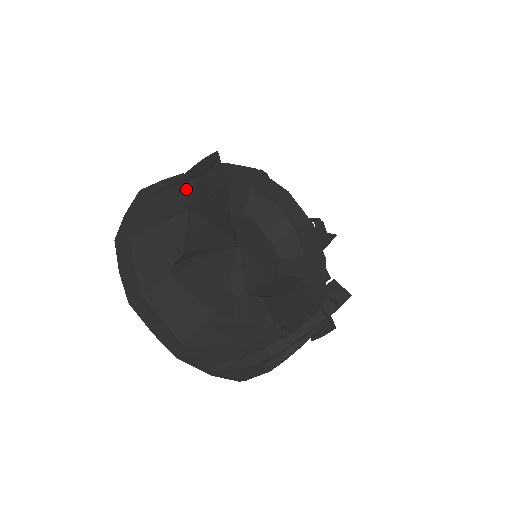
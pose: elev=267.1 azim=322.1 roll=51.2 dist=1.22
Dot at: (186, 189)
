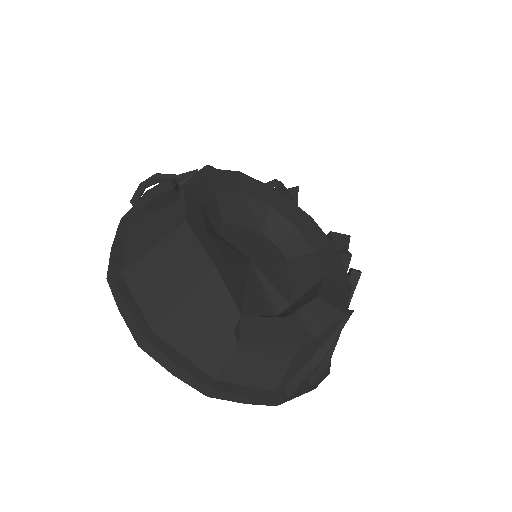
Dot at: (182, 243)
